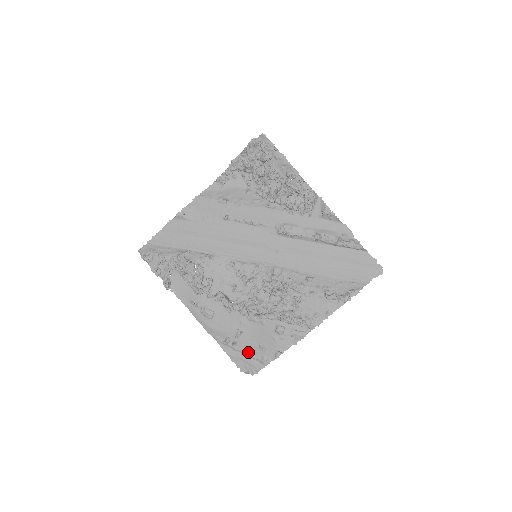
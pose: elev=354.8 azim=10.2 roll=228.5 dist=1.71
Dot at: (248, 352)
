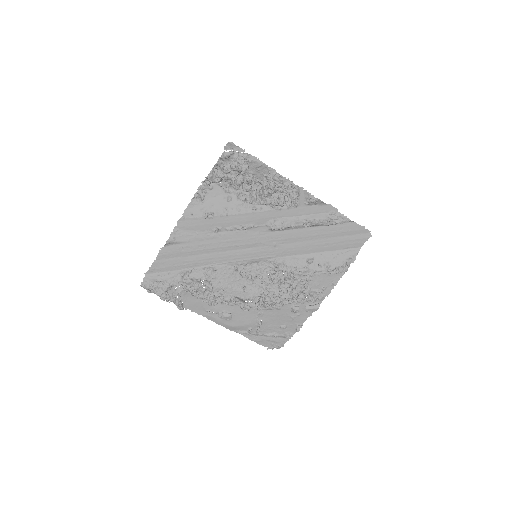
Dot at: (271, 334)
